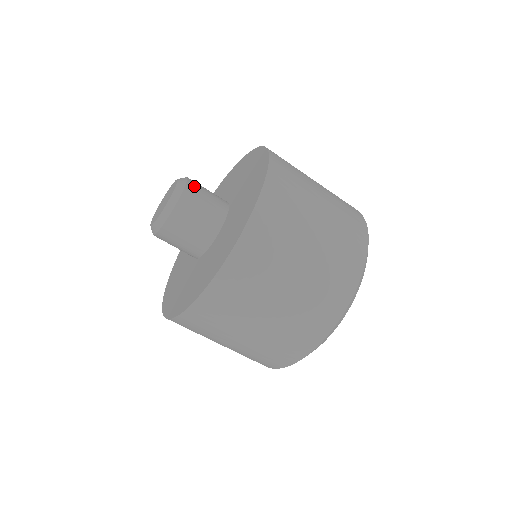
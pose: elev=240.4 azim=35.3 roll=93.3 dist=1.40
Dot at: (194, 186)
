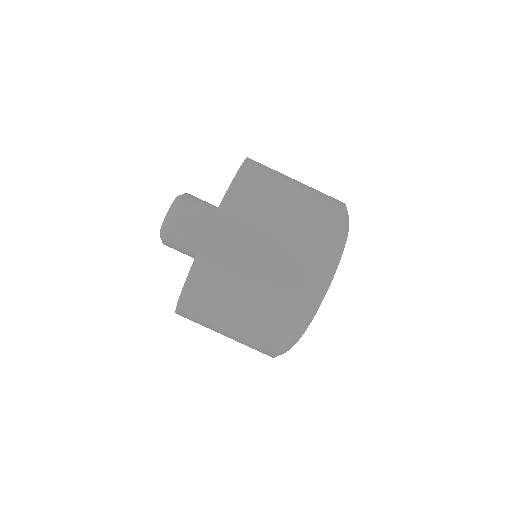
Dot at: (192, 196)
